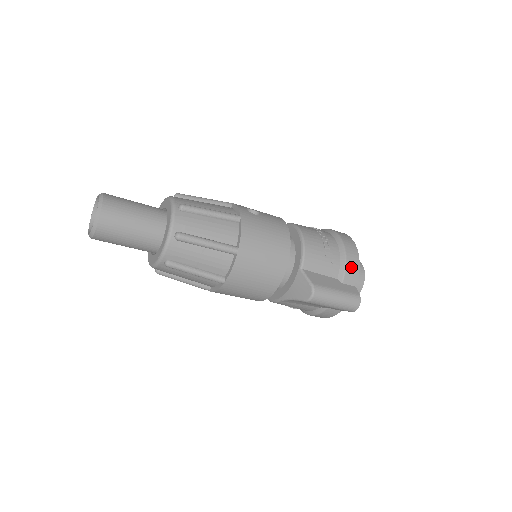
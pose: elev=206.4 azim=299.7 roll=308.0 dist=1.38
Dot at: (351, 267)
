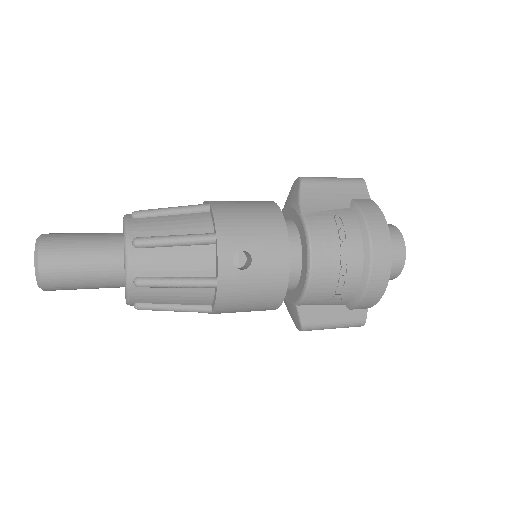
Dot at: (366, 302)
